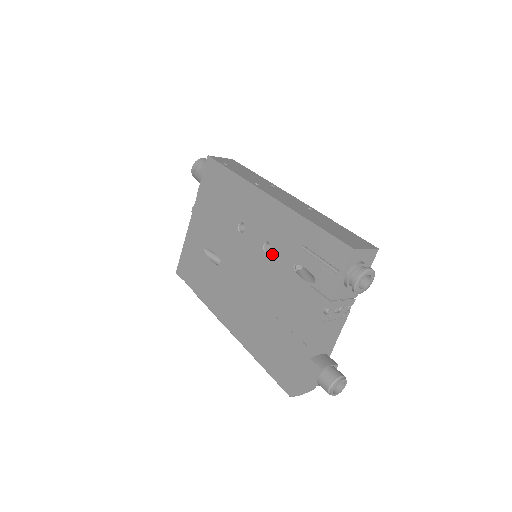
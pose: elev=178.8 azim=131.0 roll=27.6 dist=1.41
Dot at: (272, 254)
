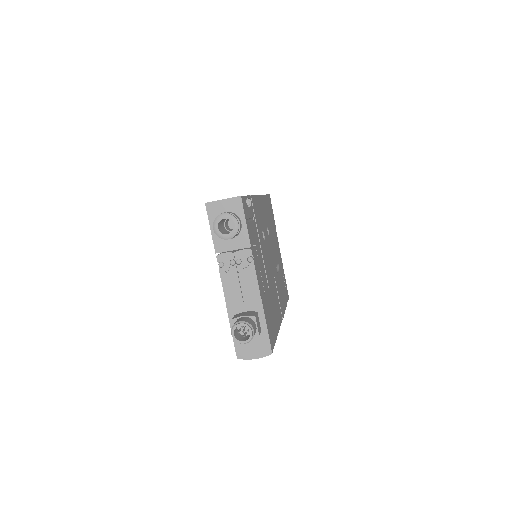
Dot at: occluded
